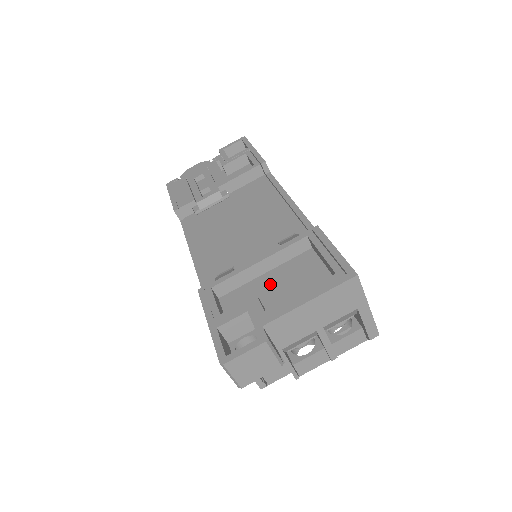
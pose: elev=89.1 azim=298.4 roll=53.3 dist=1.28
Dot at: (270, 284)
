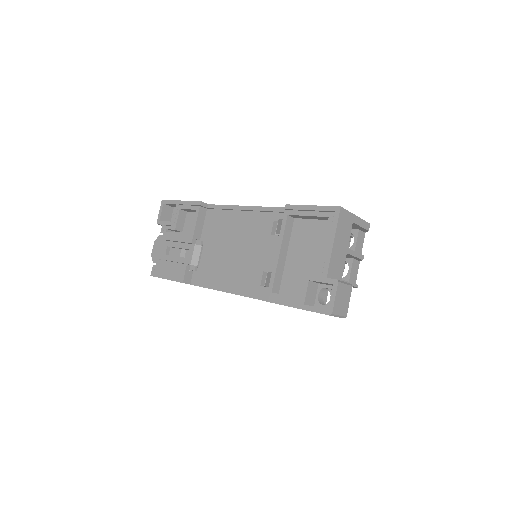
Dot at: (297, 258)
